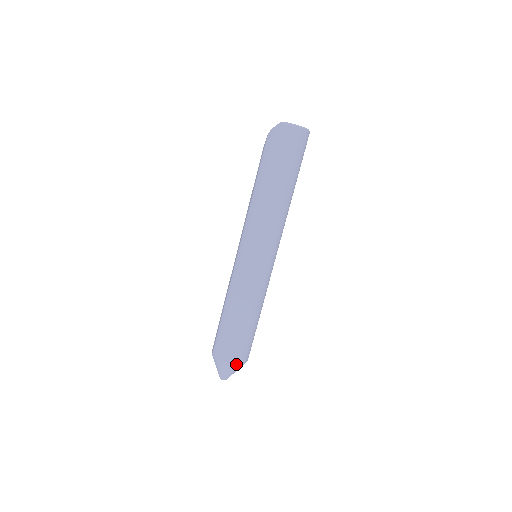
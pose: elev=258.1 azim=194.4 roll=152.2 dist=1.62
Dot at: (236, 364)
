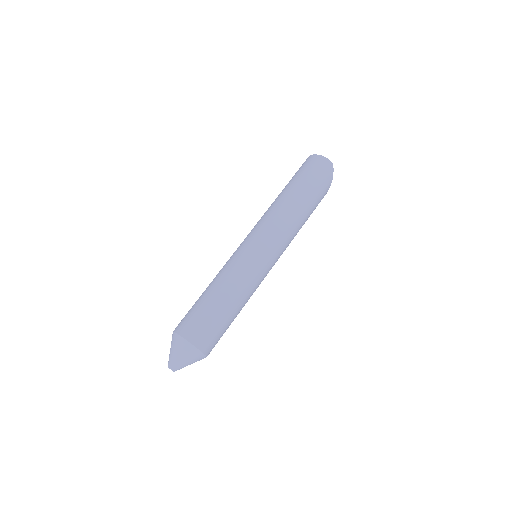
Dot at: (179, 335)
